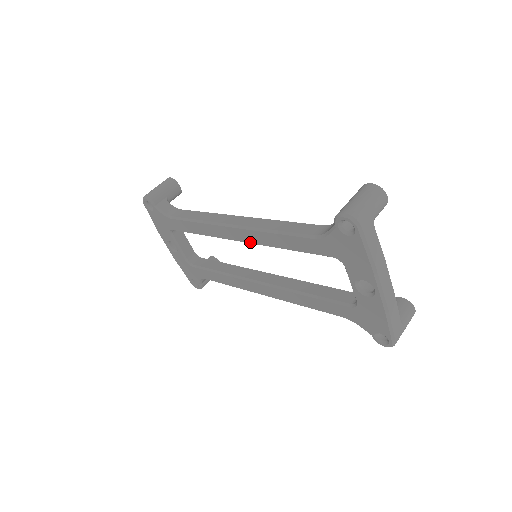
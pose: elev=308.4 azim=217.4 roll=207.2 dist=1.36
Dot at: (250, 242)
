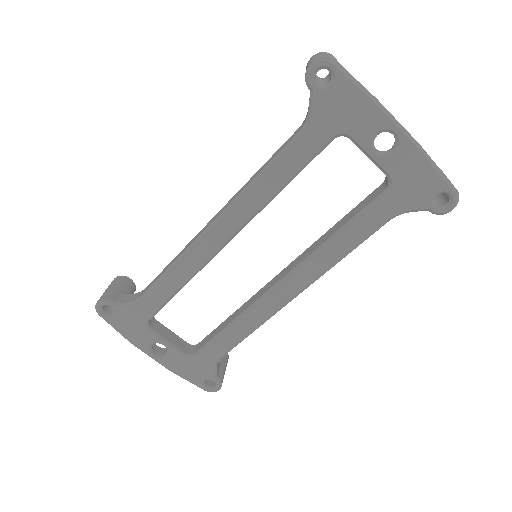
Dot at: (241, 225)
